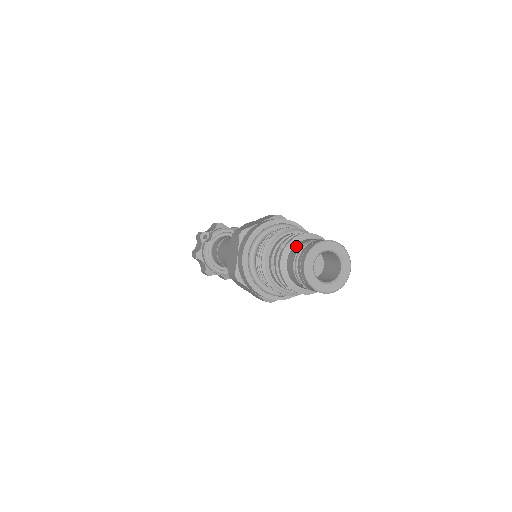
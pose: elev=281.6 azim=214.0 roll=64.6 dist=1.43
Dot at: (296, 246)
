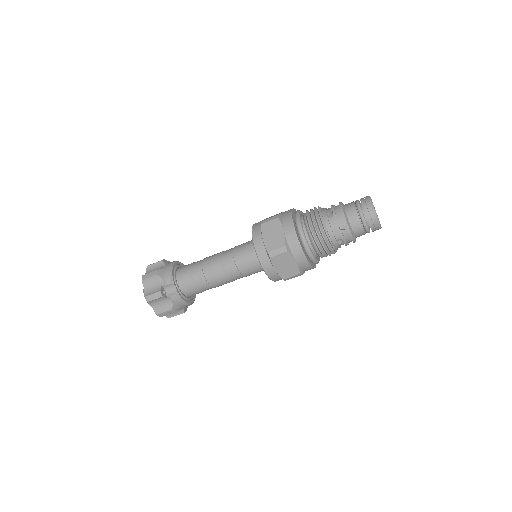
Dot at: (352, 219)
